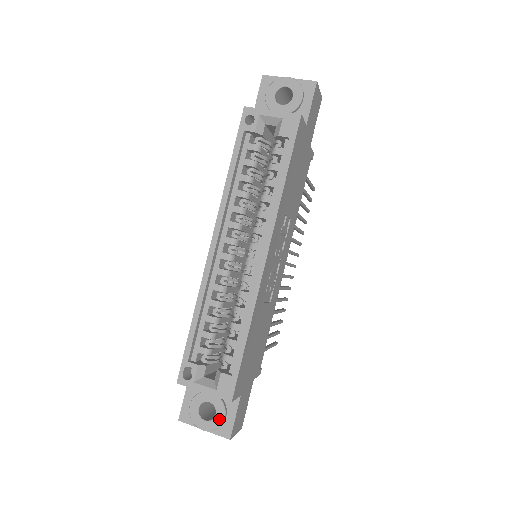
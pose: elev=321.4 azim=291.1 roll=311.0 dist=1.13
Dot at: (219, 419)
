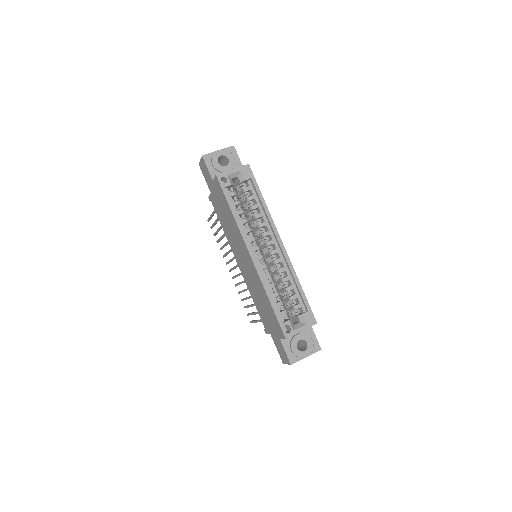
Dot at: (310, 344)
